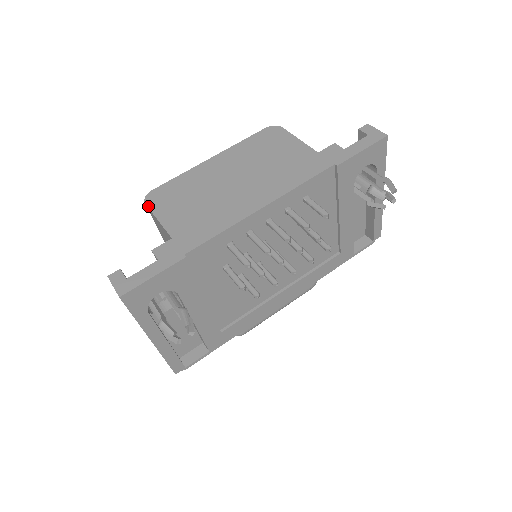
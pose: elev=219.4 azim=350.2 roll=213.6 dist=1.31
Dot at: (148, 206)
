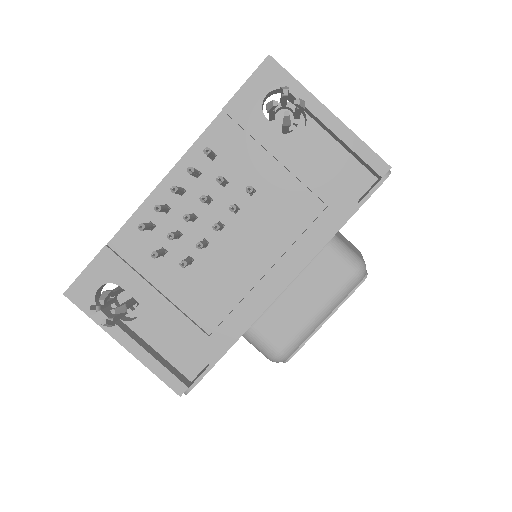
Dot at: occluded
